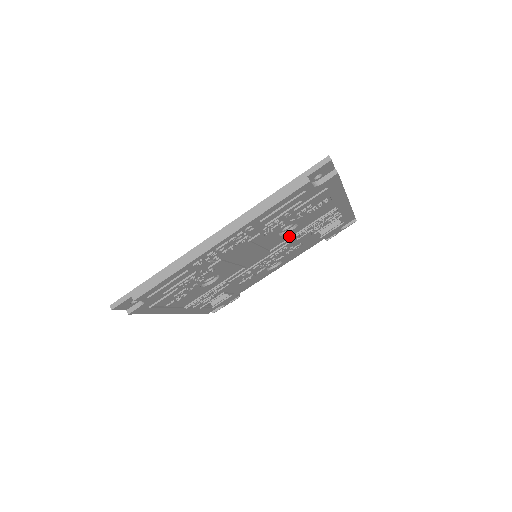
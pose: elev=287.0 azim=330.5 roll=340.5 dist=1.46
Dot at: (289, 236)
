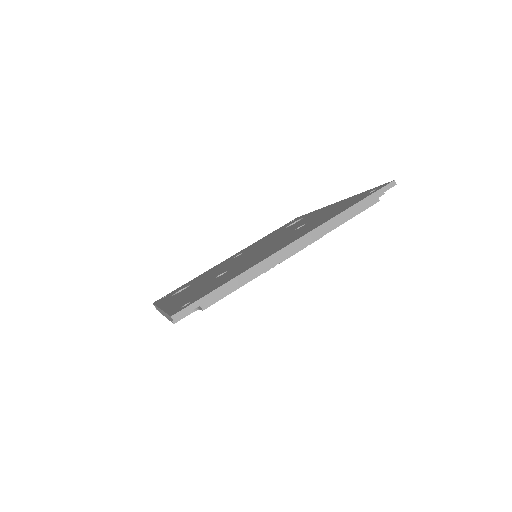
Dot at: occluded
